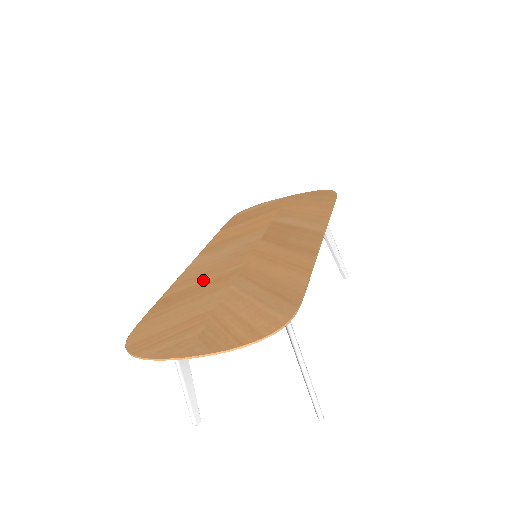
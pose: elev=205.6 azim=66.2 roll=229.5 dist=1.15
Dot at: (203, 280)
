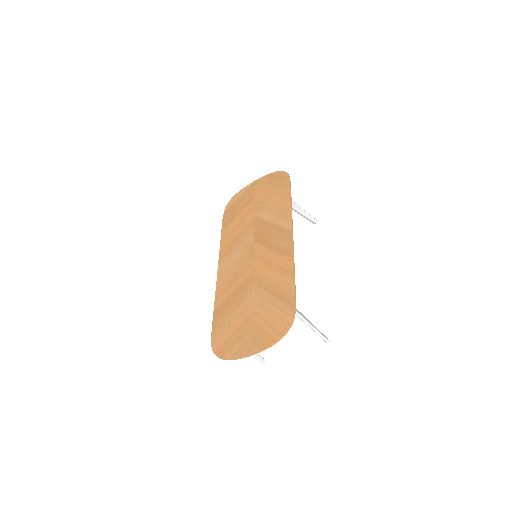
Dot at: (233, 289)
